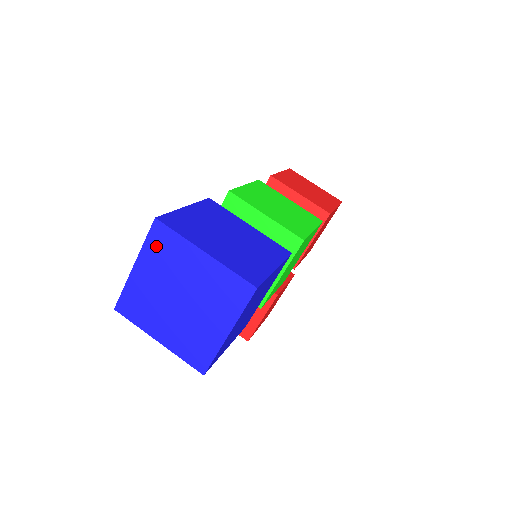
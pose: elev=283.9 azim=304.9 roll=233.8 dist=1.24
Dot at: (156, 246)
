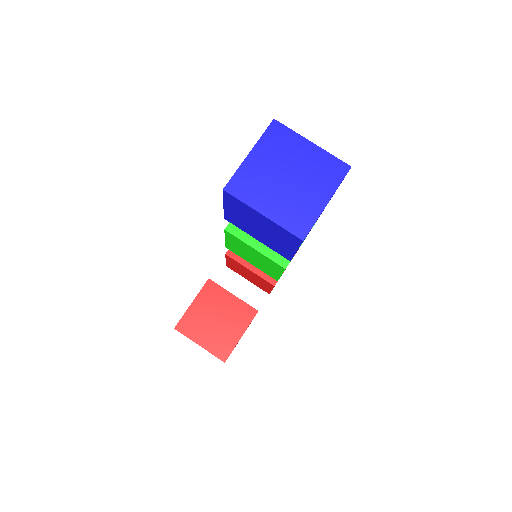
Dot at: (272, 138)
